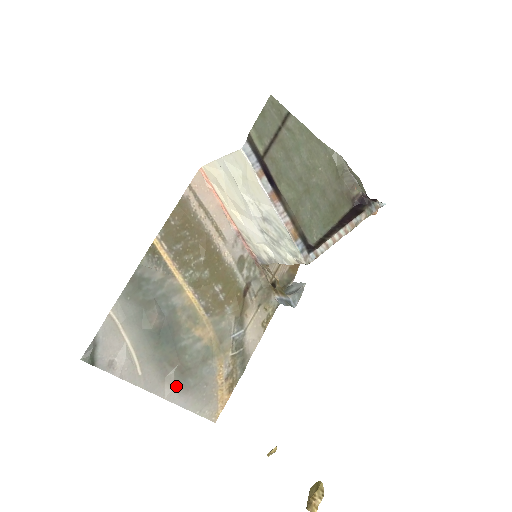
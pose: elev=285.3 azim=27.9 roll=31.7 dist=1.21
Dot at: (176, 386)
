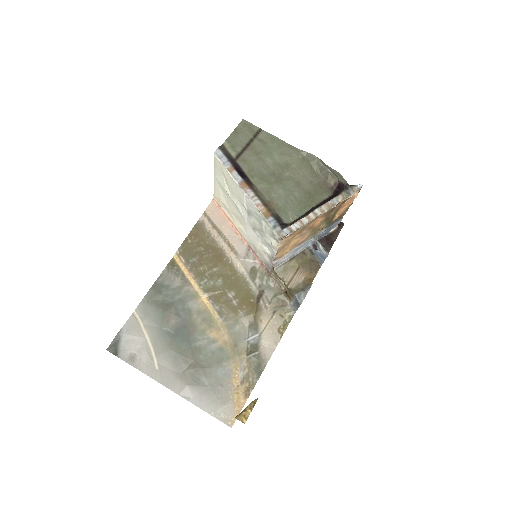
Dot at: (190, 383)
